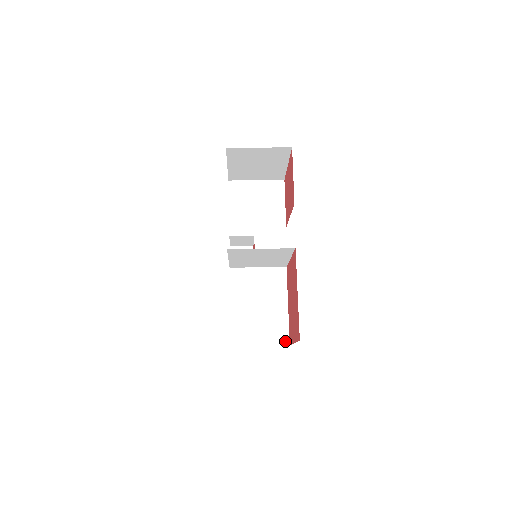
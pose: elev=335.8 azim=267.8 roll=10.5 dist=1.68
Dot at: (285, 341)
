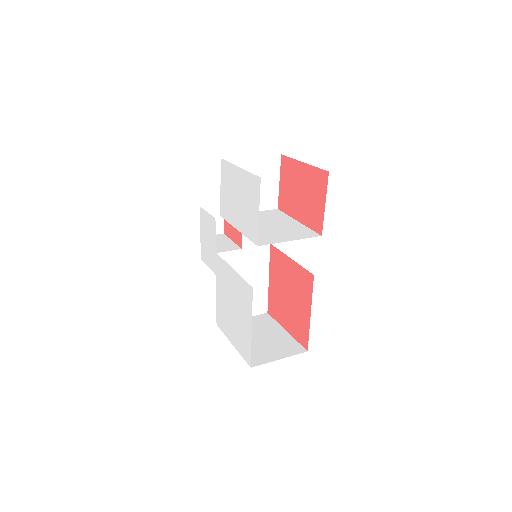
Dot at: (264, 310)
